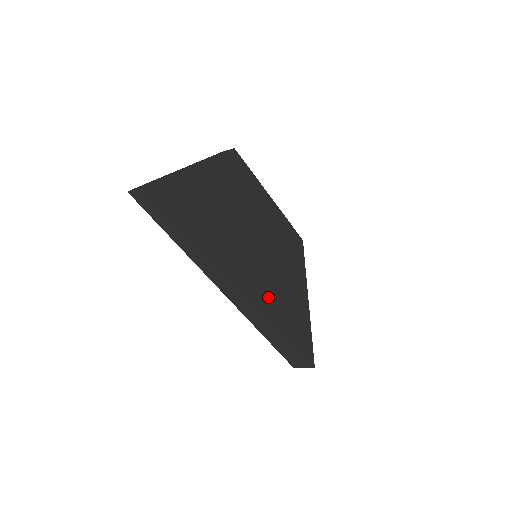
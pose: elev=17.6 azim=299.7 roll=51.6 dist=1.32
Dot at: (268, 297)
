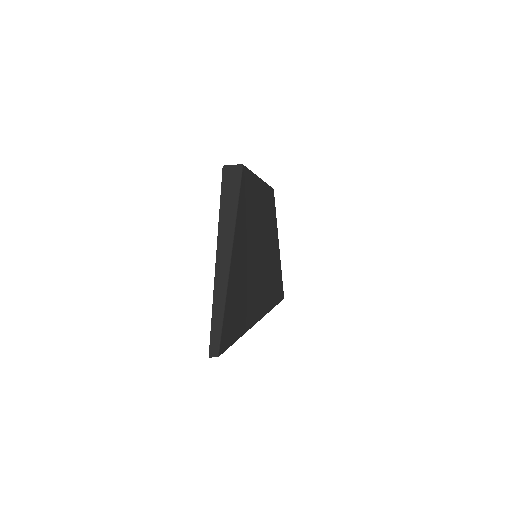
Dot at: (268, 289)
